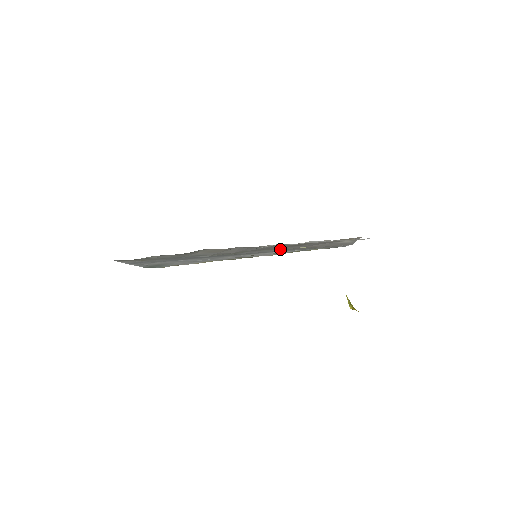
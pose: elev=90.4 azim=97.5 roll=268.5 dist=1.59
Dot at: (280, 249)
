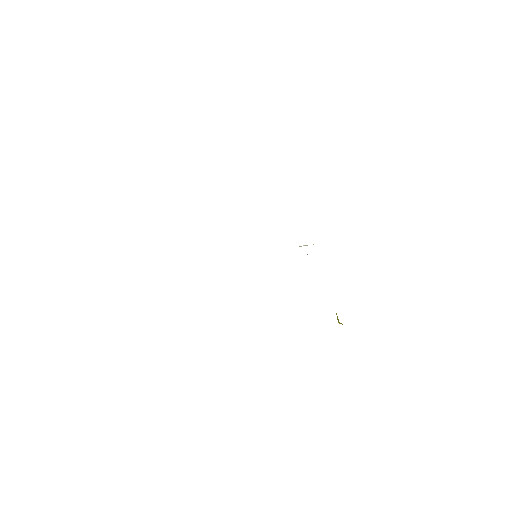
Dot at: occluded
